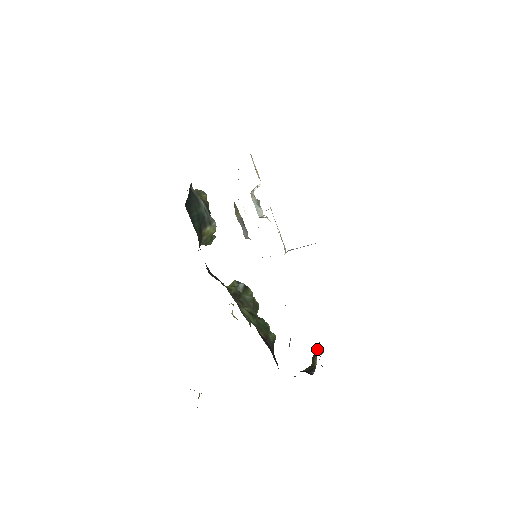
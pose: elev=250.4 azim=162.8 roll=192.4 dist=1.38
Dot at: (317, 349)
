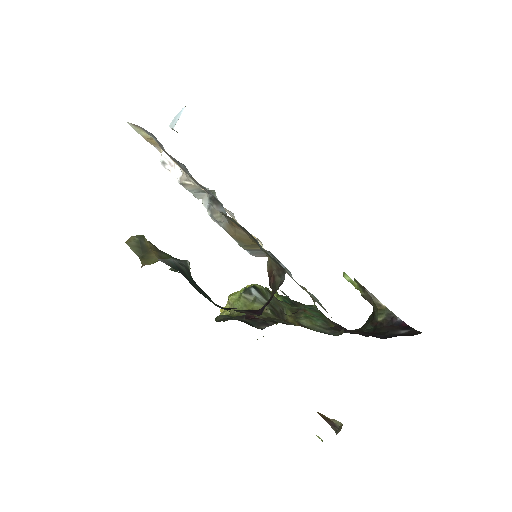
Dot at: (366, 290)
